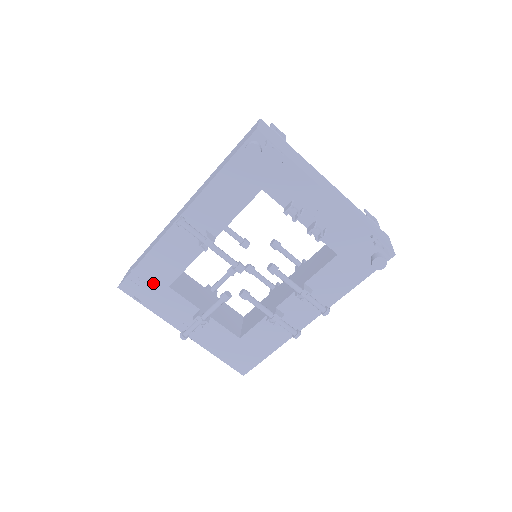
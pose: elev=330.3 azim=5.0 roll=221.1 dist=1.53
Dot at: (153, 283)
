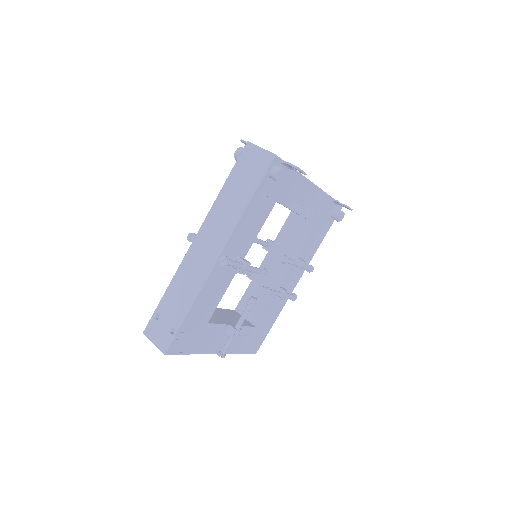
Dot at: (195, 329)
